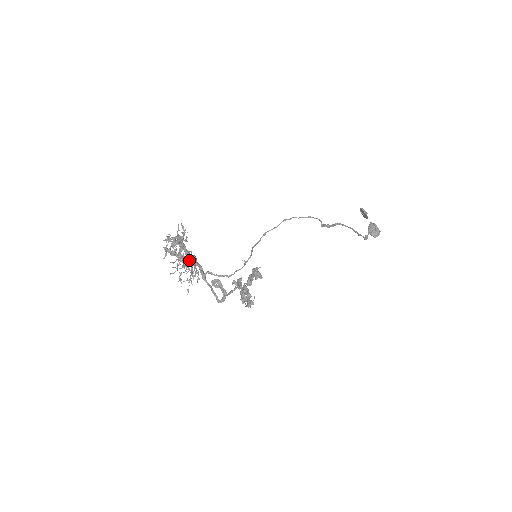
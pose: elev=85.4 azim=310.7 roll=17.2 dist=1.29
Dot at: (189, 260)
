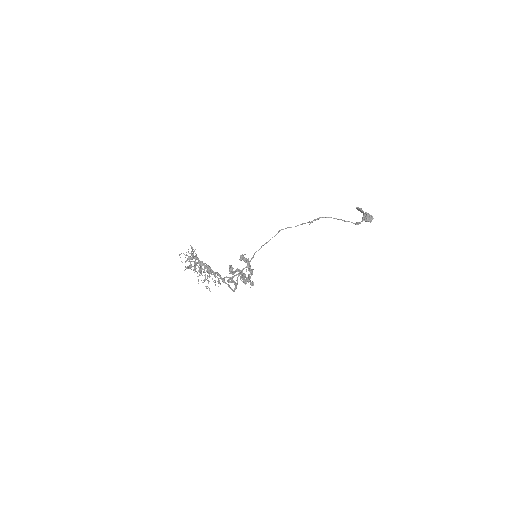
Dot at: occluded
